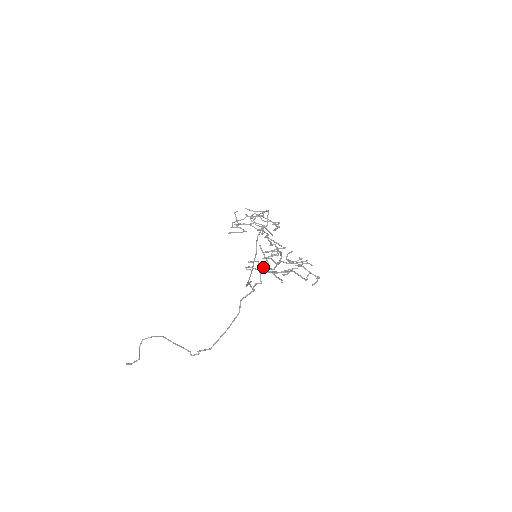
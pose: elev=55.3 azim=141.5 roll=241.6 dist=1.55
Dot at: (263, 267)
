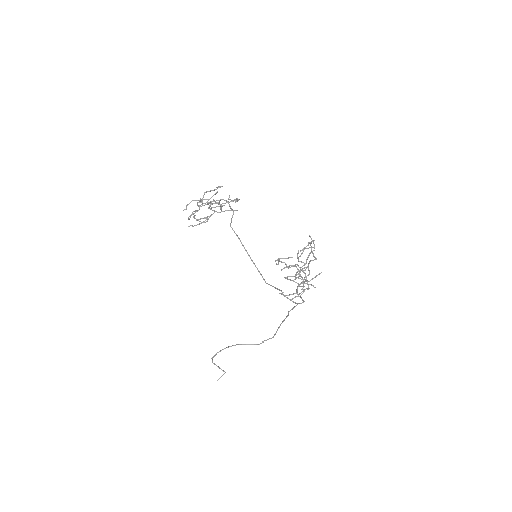
Dot at: (296, 289)
